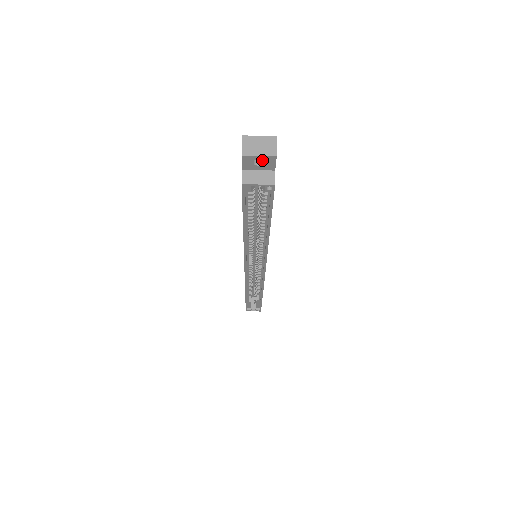
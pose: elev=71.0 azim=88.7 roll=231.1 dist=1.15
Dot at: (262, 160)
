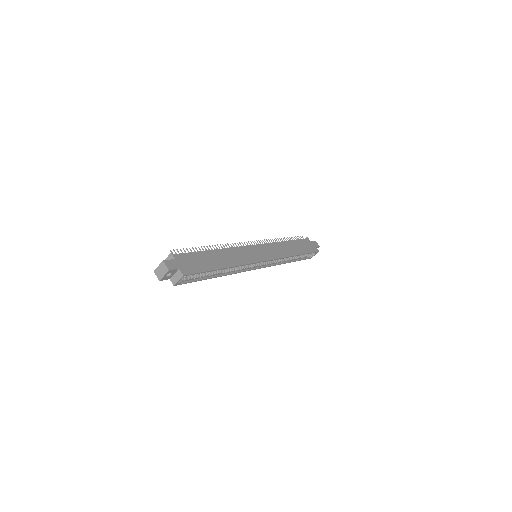
Dot at: occluded
